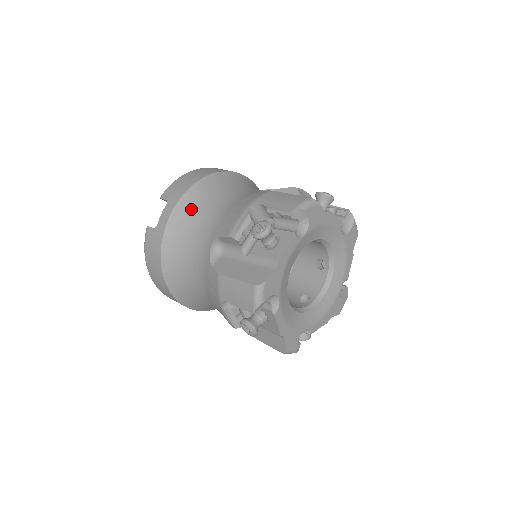
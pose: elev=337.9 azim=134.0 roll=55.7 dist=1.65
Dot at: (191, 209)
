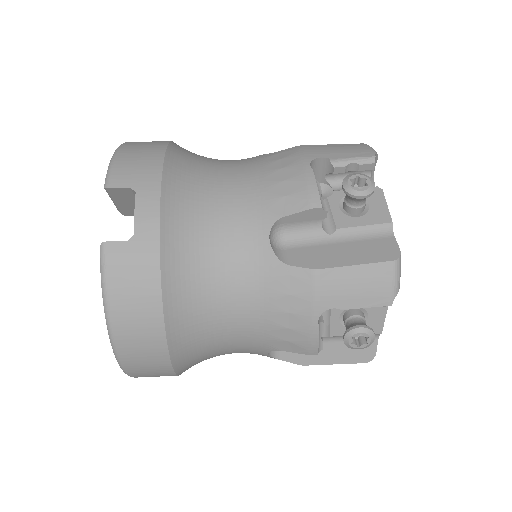
Dot at: (188, 193)
